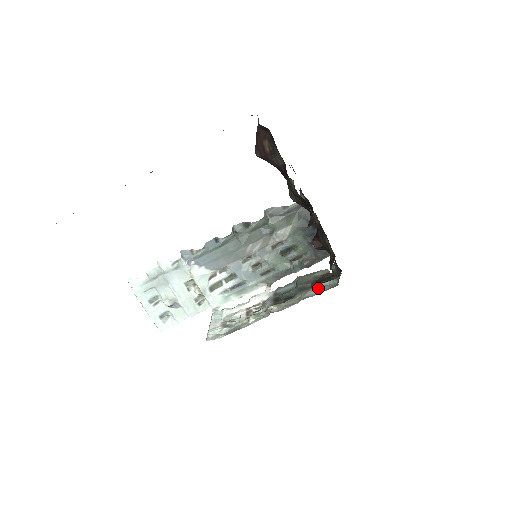
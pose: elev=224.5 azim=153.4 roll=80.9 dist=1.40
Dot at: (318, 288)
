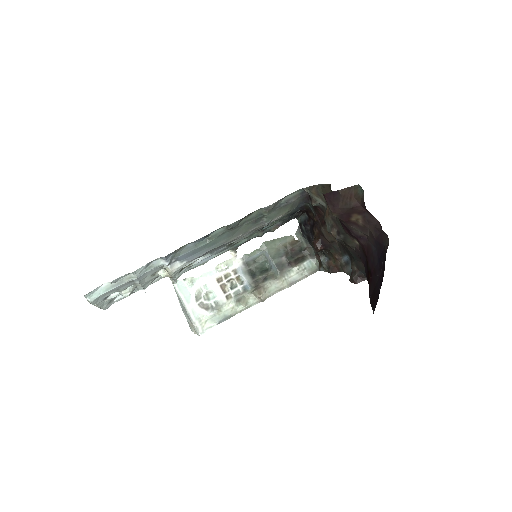
Dot at: (299, 270)
